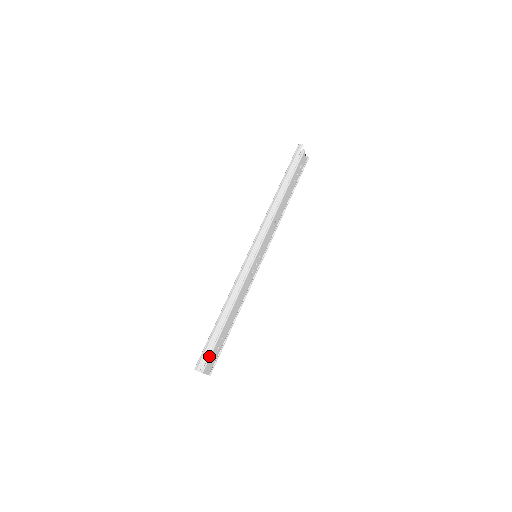
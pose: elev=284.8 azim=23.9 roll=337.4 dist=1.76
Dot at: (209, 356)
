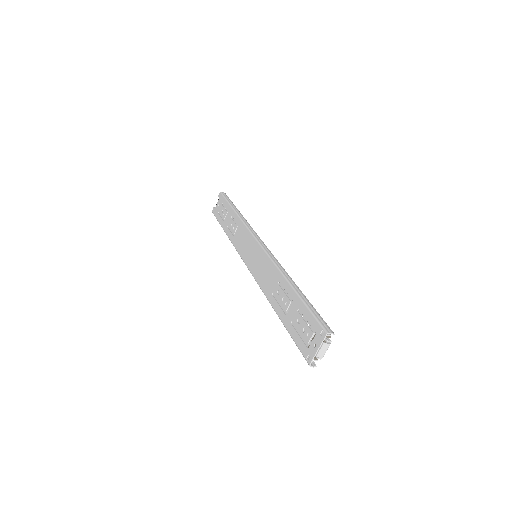
Dot at: occluded
